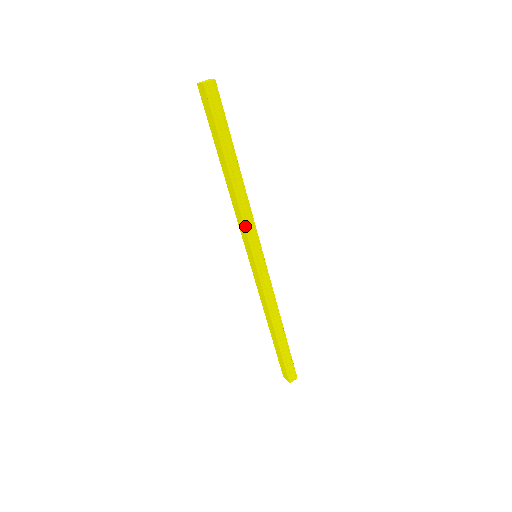
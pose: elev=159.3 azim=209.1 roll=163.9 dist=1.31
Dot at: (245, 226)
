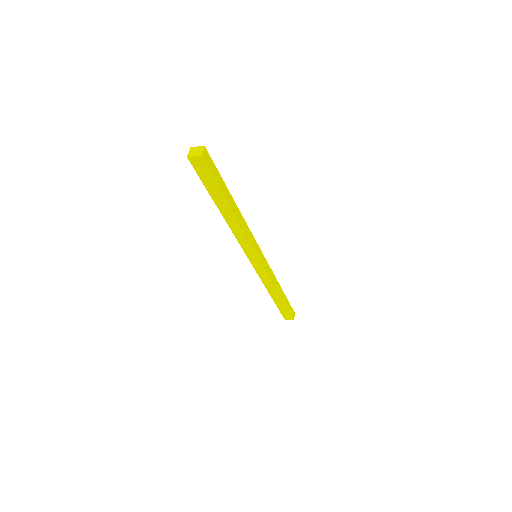
Dot at: (250, 242)
